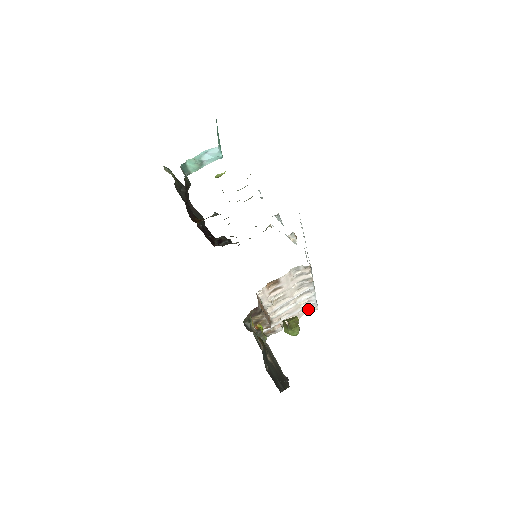
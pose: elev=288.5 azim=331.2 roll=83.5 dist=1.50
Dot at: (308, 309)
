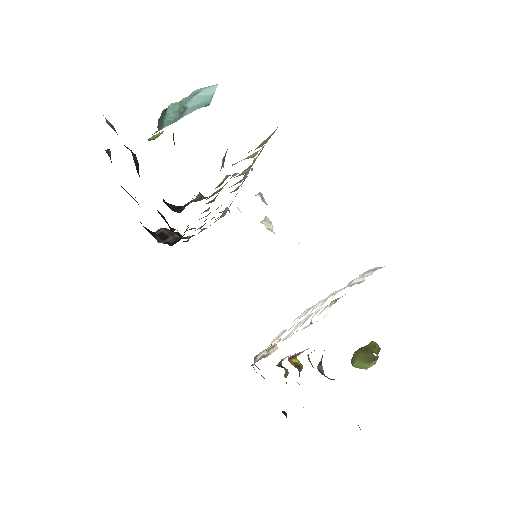
Dot at: (298, 317)
